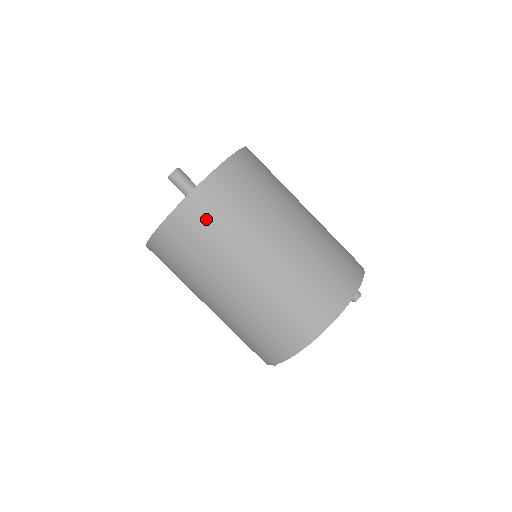
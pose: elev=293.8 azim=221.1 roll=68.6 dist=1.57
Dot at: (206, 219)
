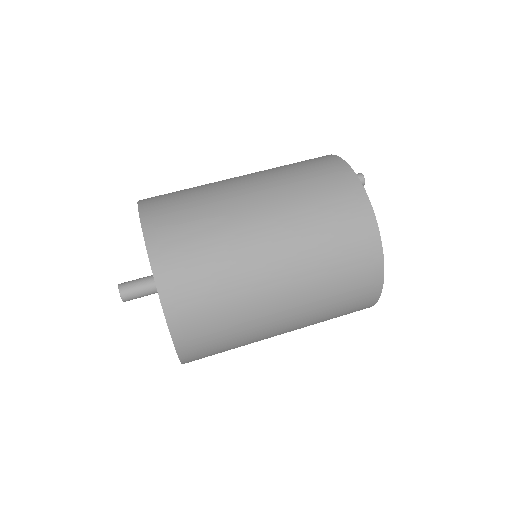
Dot at: (195, 290)
